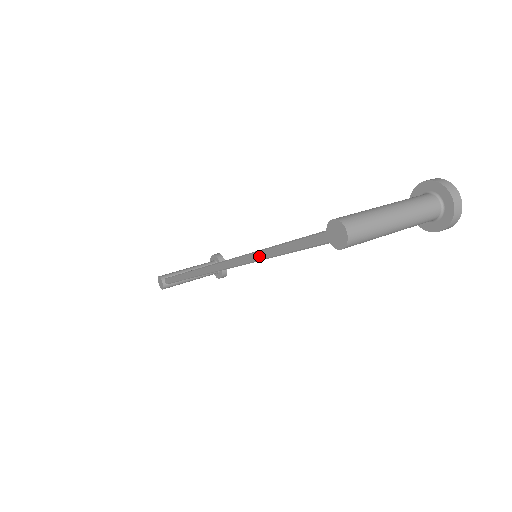
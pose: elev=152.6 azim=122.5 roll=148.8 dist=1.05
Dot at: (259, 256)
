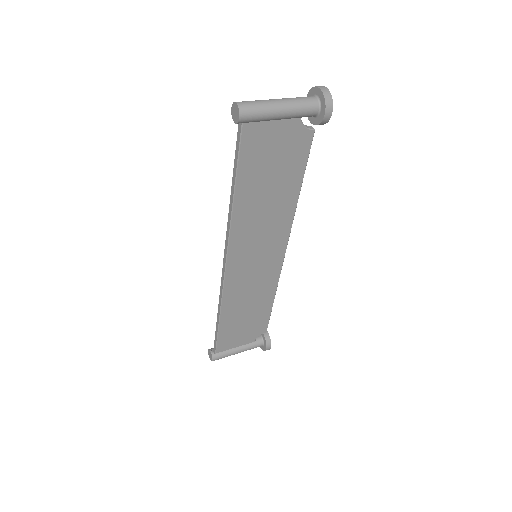
Dot at: (230, 208)
